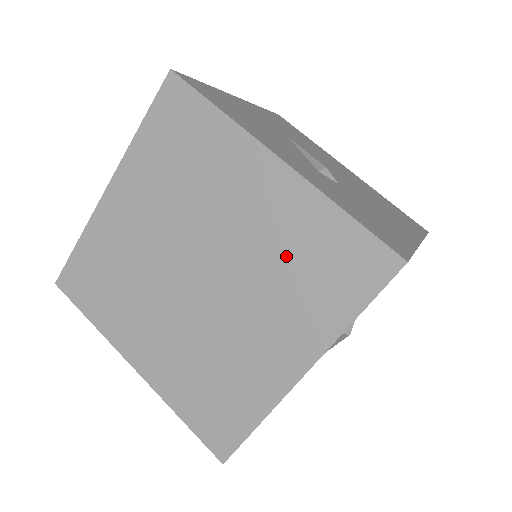
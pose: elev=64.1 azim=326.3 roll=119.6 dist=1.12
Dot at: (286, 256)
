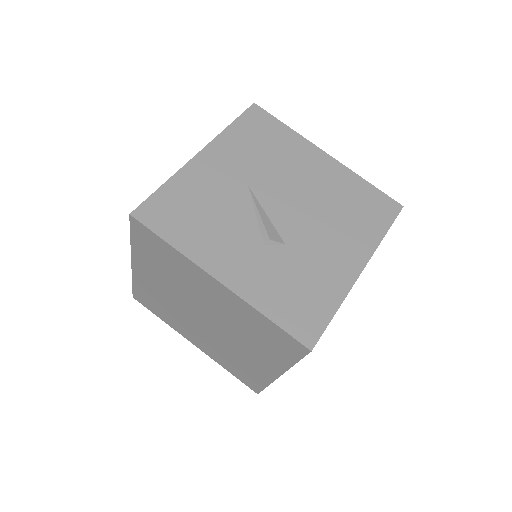
Dot at: (246, 327)
